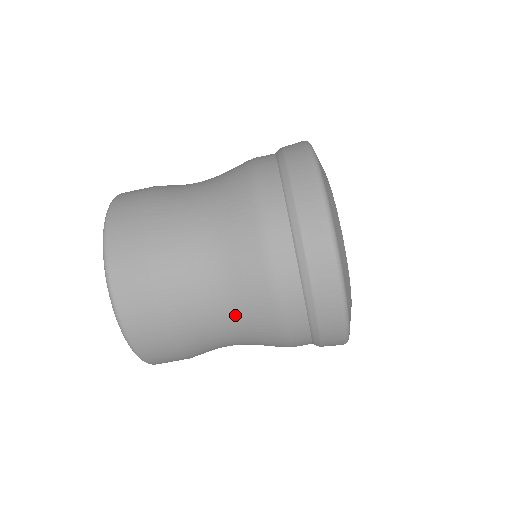
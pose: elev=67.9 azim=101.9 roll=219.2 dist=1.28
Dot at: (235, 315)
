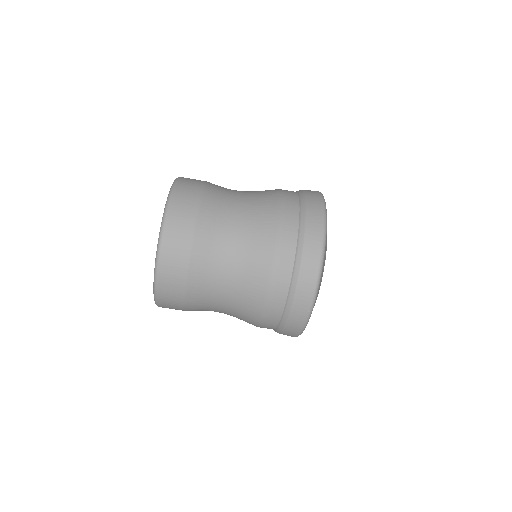
Dot at: (244, 246)
